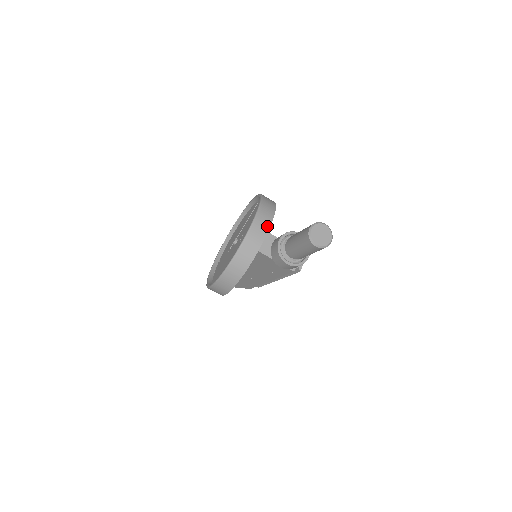
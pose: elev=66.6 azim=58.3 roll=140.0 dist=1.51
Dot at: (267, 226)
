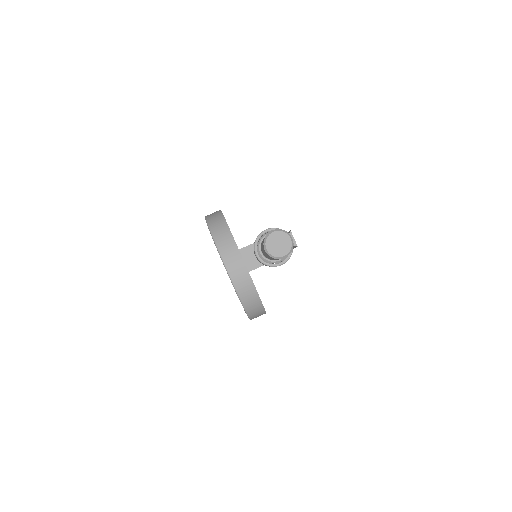
Dot at: (236, 252)
